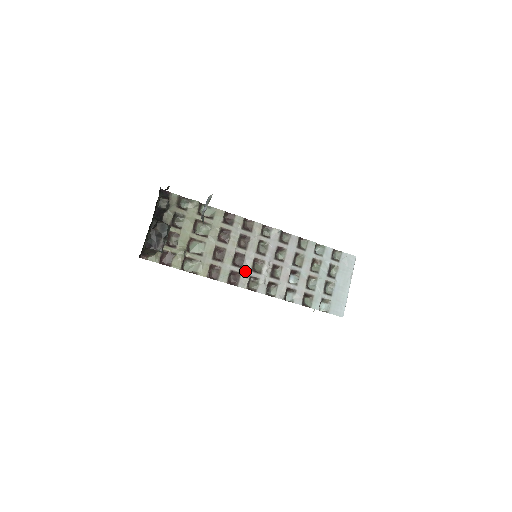
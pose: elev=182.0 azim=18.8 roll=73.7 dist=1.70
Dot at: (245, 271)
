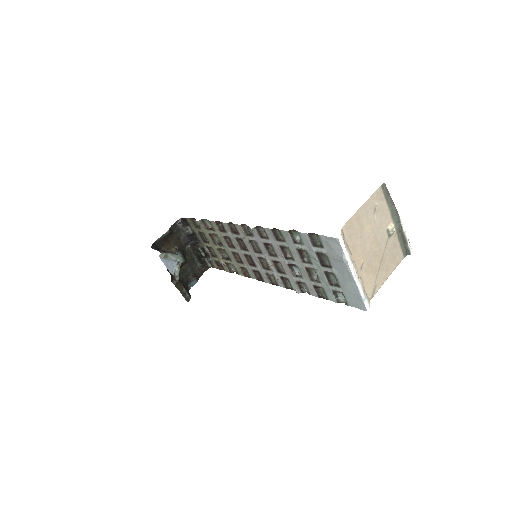
Dot at: (260, 269)
